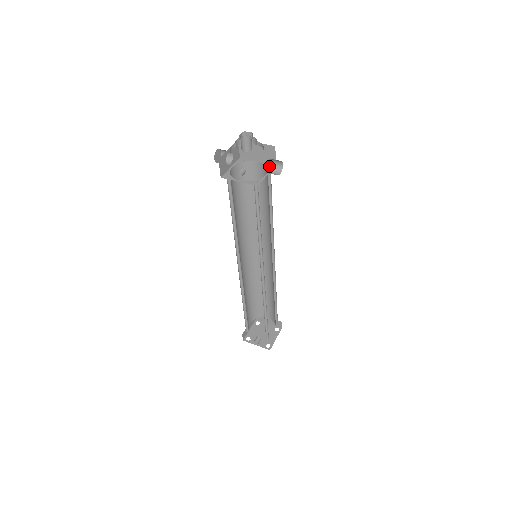
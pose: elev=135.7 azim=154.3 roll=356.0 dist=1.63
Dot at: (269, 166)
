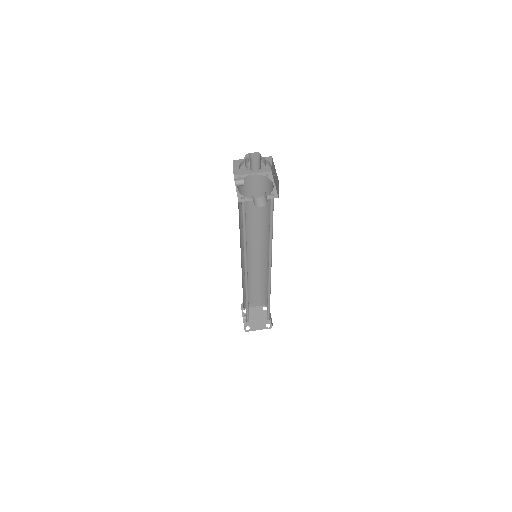
Dot at: (274, 195)
